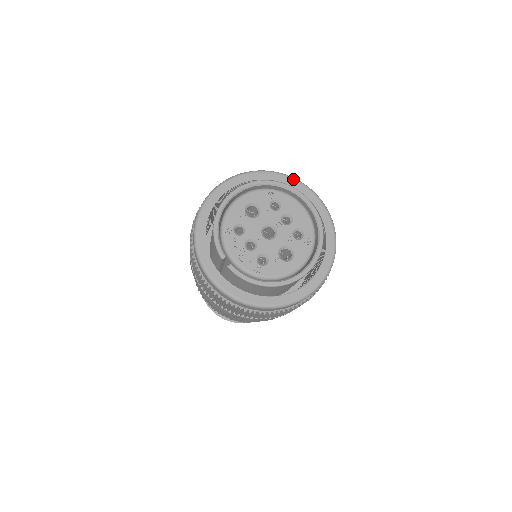
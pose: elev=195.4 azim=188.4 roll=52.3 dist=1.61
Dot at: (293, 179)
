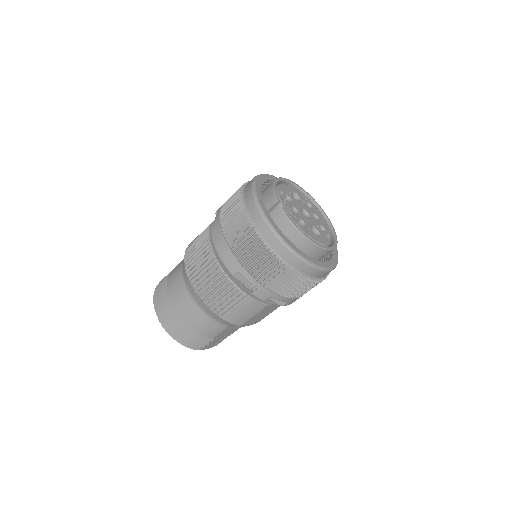
Dot at: occluded
